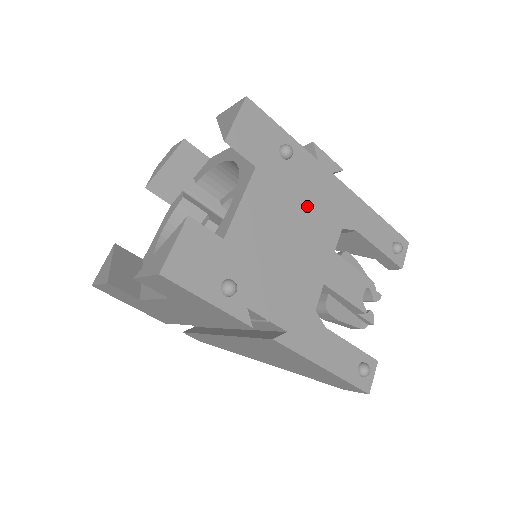
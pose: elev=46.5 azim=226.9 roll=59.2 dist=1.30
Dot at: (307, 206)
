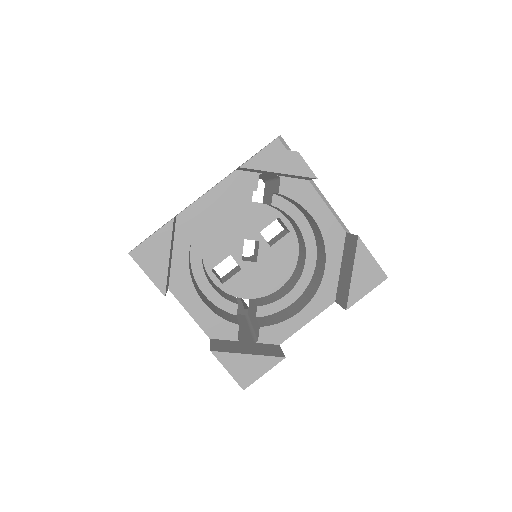
Dot at: occluded
